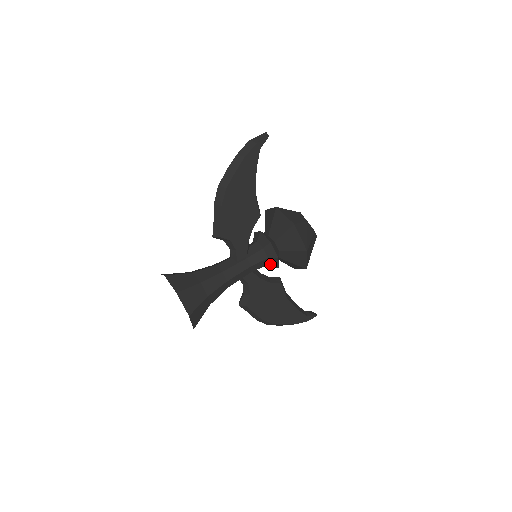
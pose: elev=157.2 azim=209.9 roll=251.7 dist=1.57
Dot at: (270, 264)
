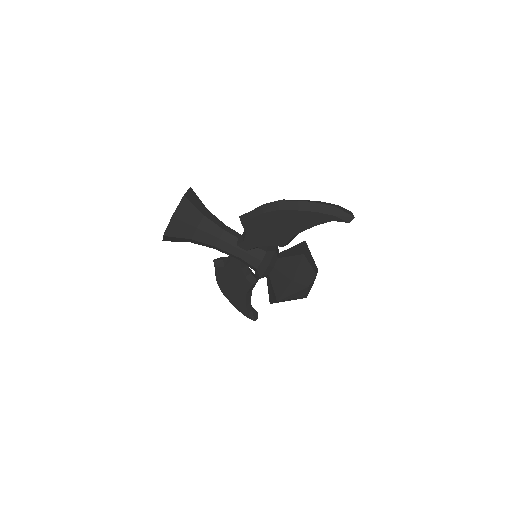
Dot at: (255, 272)
